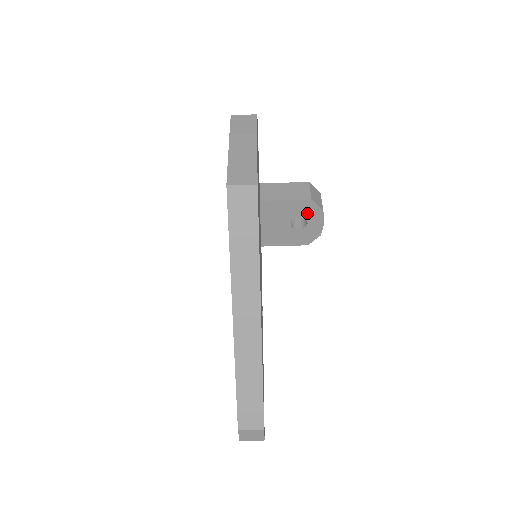
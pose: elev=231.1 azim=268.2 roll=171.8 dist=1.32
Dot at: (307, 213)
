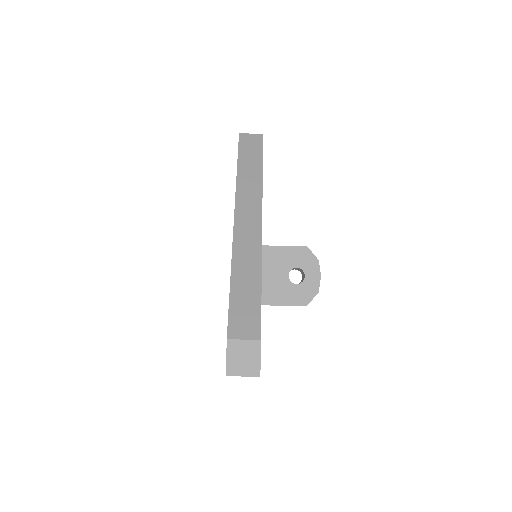
Dot at: (304, 263)
